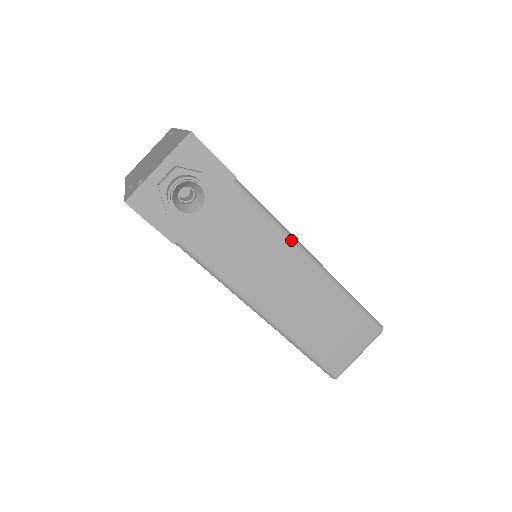
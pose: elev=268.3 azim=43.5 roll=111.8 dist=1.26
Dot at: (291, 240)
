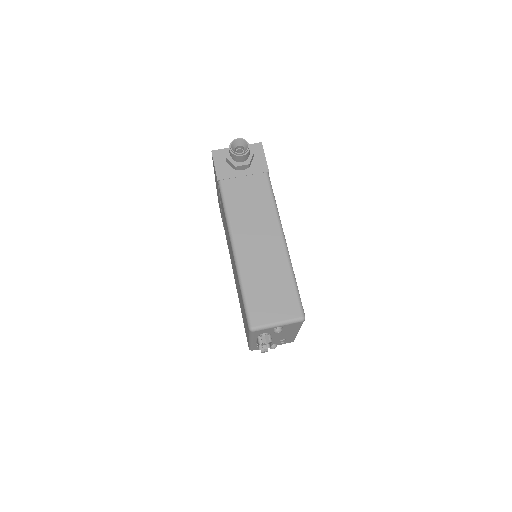
Dot at: (277, 218)
